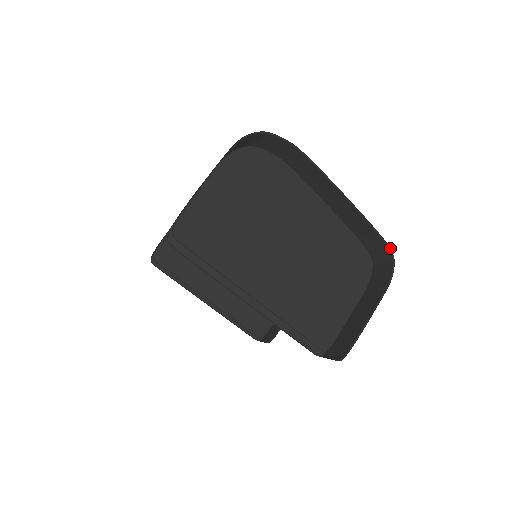
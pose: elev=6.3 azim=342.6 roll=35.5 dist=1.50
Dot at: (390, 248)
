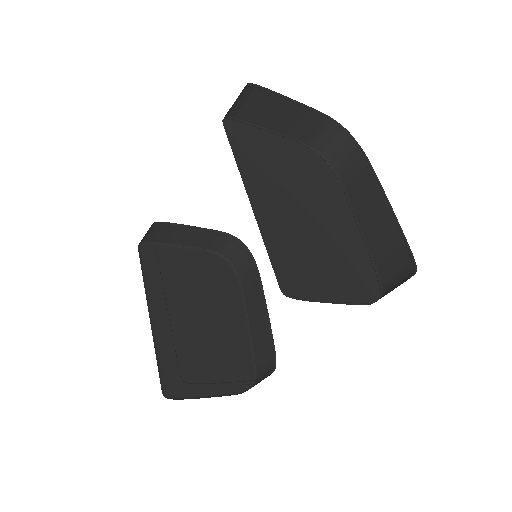
Dot at: (415, 262)
